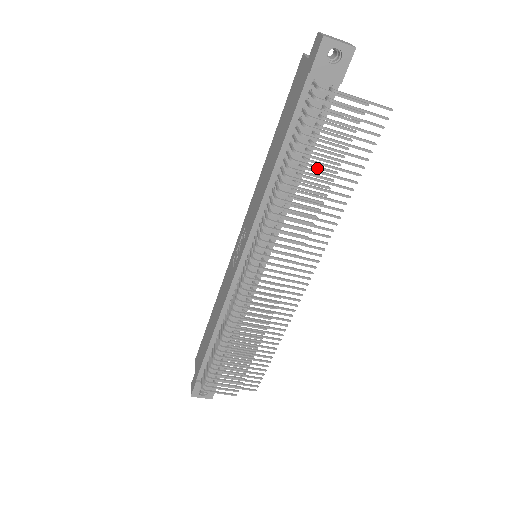
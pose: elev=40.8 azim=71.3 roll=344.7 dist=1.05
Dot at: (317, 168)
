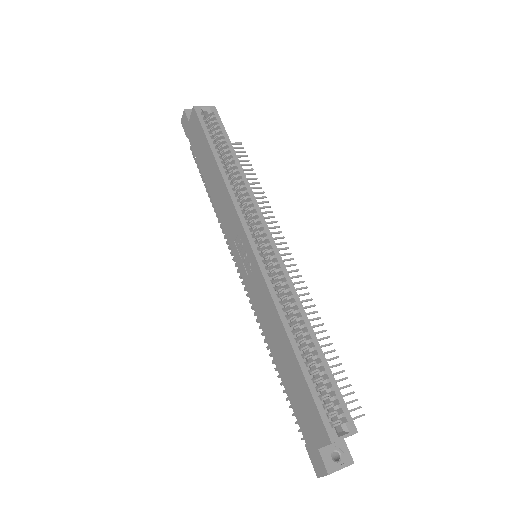
Dot at: occluded
